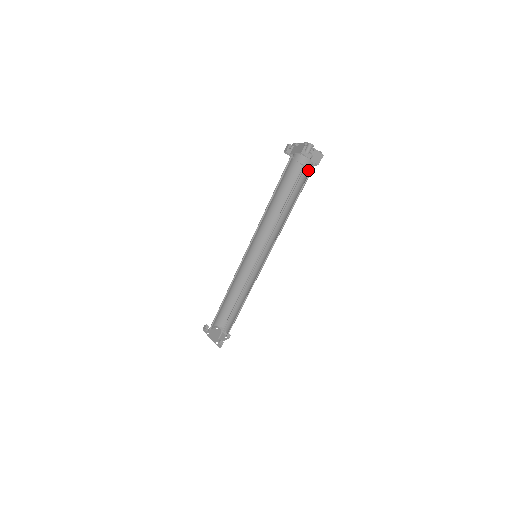
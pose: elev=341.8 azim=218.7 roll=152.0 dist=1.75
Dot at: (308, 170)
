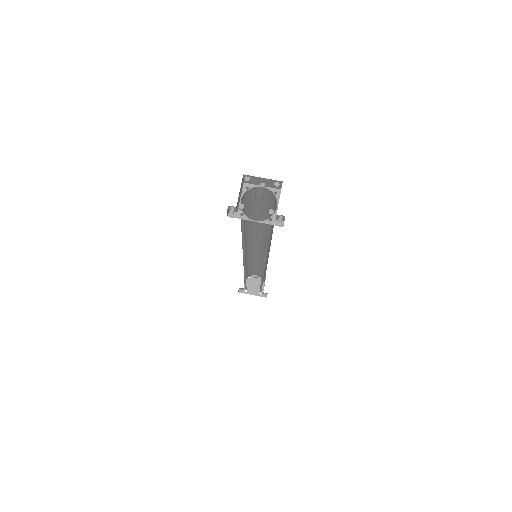
Dot at: (280, 226)
